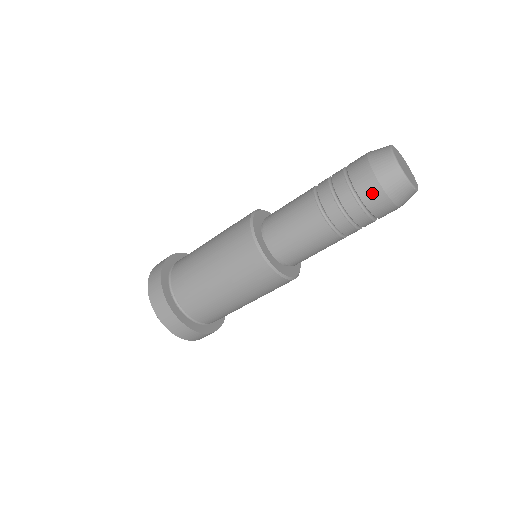
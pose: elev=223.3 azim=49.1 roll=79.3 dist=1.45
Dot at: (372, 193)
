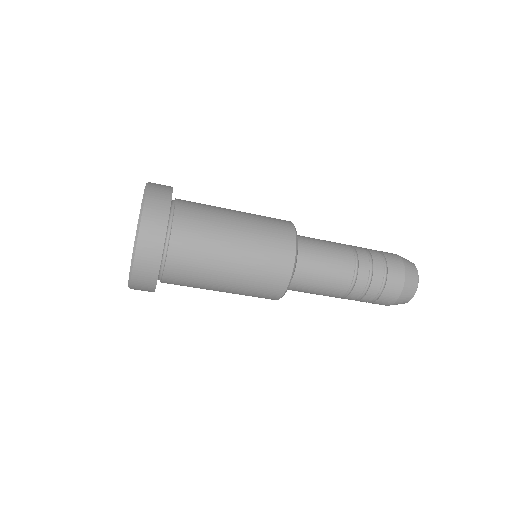
Dot at: (397, 276)
